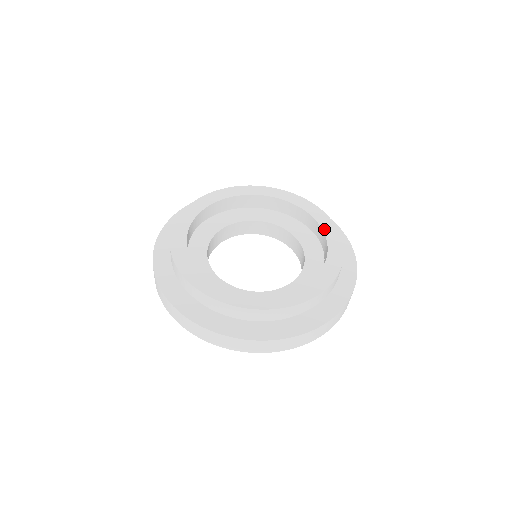
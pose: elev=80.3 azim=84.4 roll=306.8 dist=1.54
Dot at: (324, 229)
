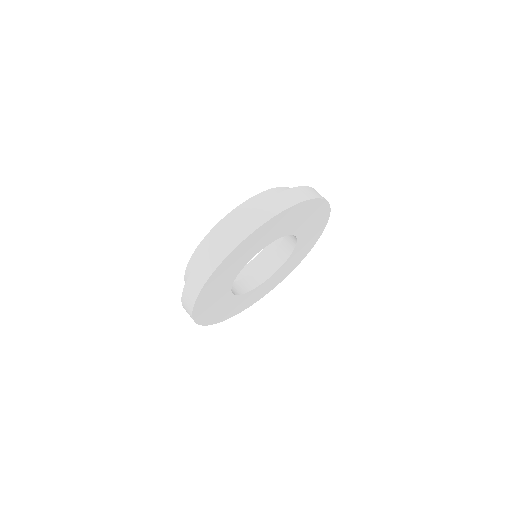
Dot at: occluded
